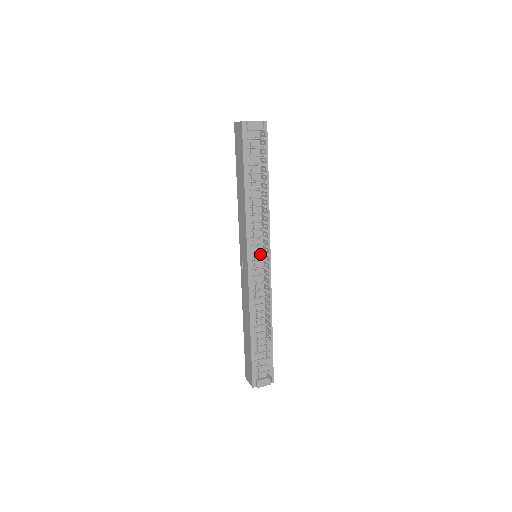
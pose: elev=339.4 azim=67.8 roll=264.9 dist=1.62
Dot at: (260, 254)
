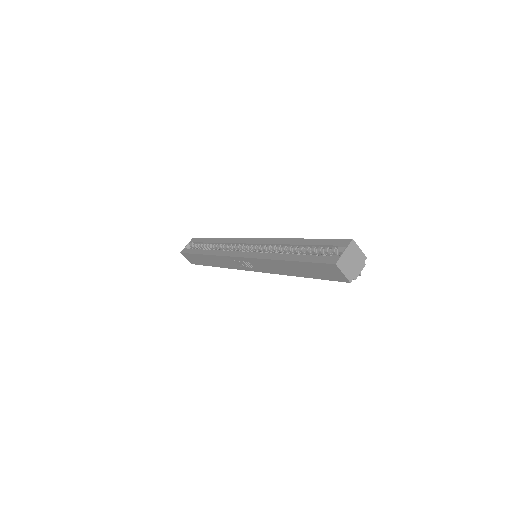
Dot at: occluded
